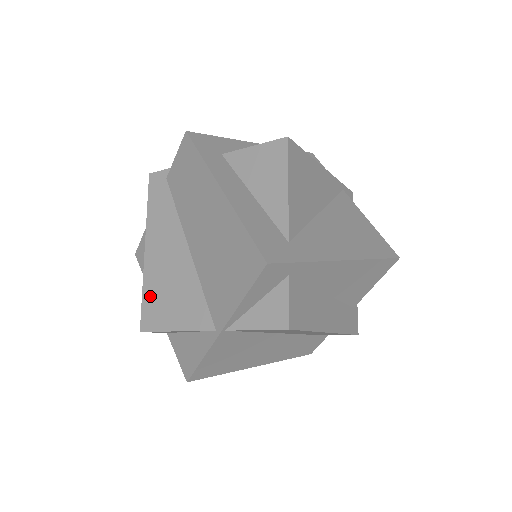
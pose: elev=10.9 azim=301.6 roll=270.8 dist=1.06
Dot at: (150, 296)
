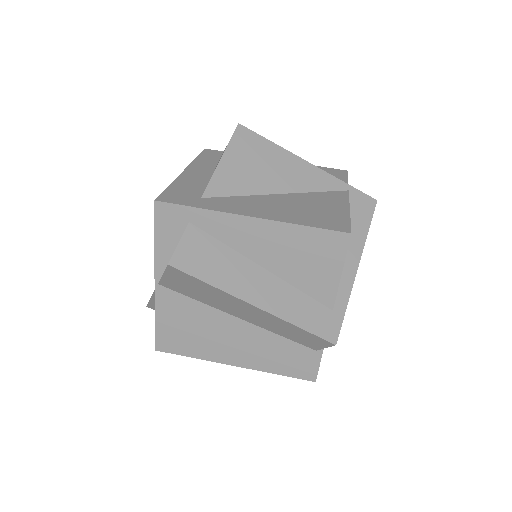
Dot at: occluded
